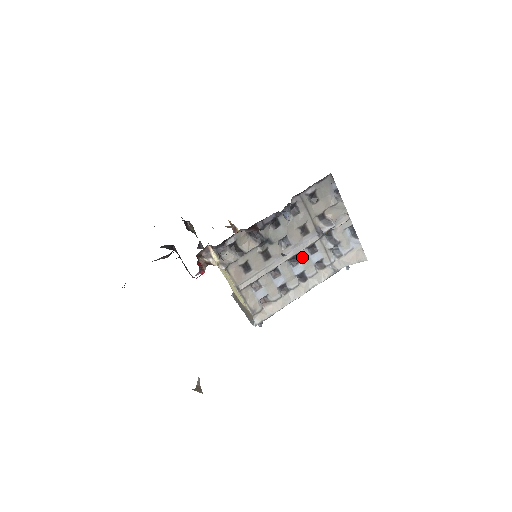
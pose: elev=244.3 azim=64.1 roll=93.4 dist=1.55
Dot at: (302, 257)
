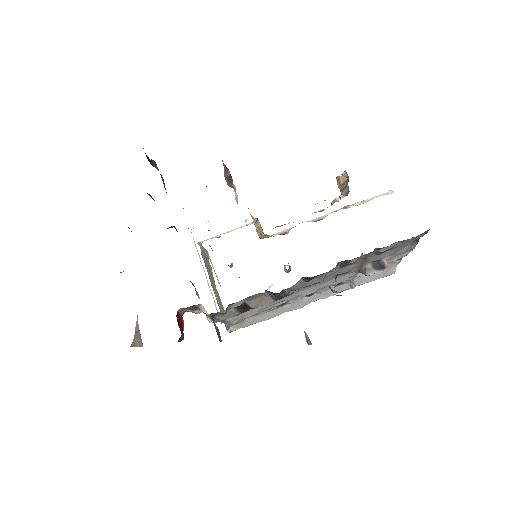
Dot at: (322, 287)
